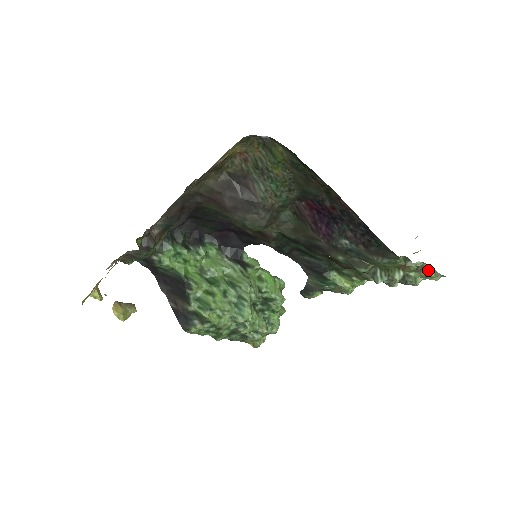
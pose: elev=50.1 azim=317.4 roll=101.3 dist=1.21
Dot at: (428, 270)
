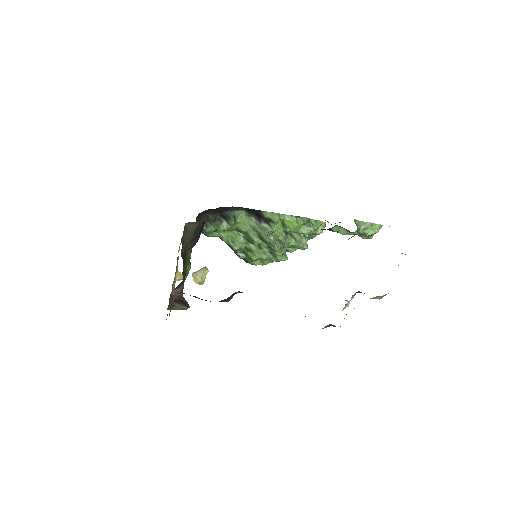
Dot at: (372, 298)
